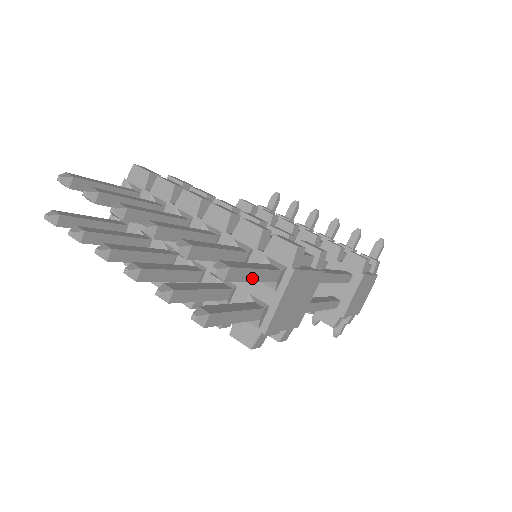
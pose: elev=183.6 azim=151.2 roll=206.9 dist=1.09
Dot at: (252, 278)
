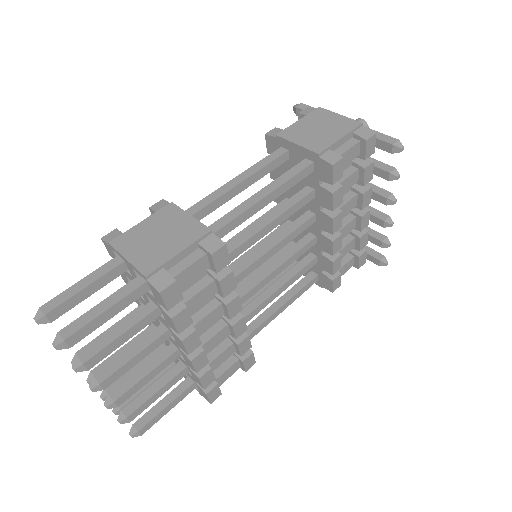
Dot at: occluded
